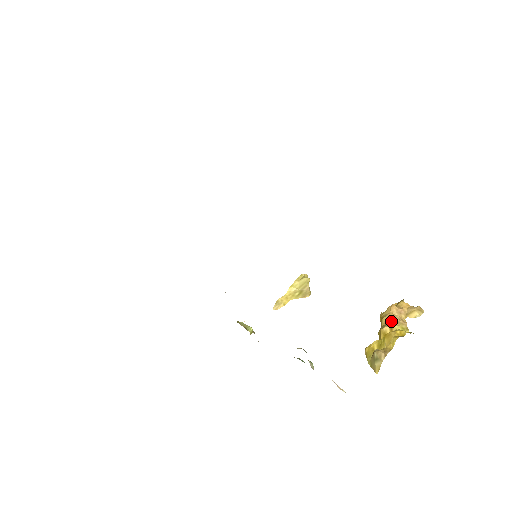
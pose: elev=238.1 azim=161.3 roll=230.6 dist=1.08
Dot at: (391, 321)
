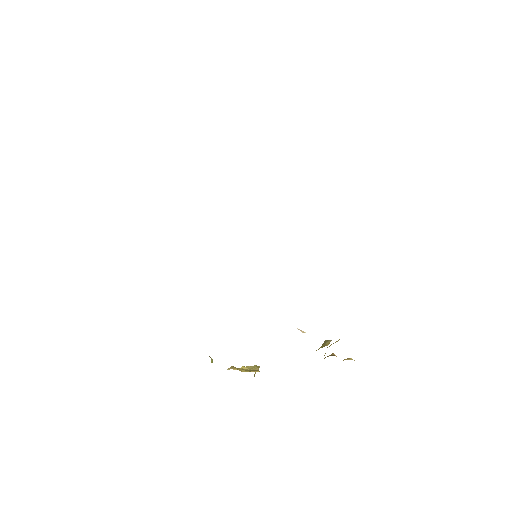
Dot at: occluded
